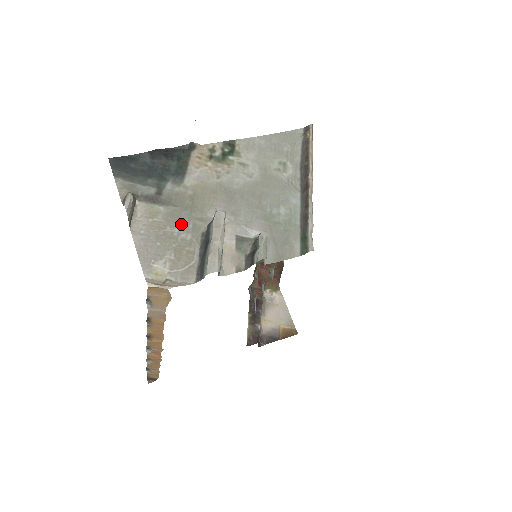
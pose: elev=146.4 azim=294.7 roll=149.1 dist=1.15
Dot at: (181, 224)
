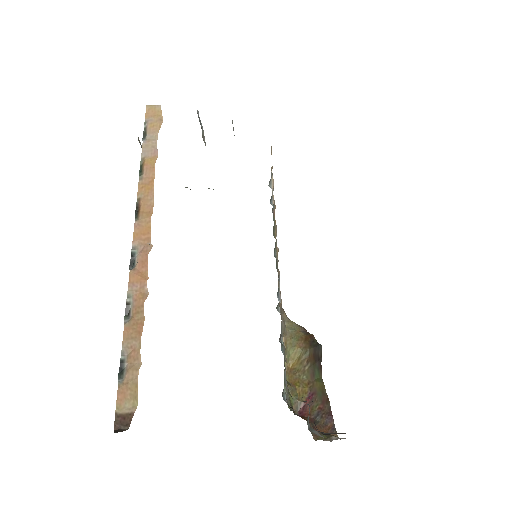
Dot at: occluded
